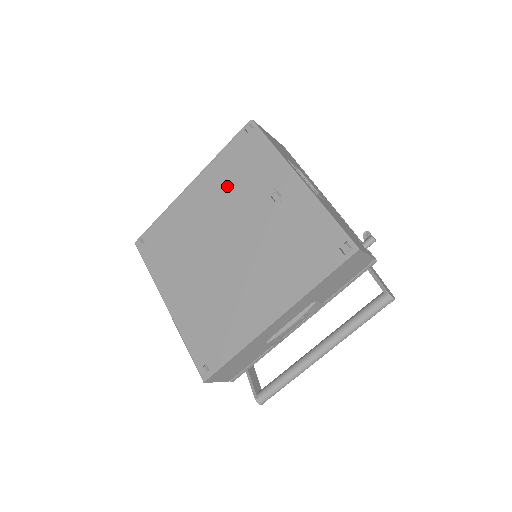
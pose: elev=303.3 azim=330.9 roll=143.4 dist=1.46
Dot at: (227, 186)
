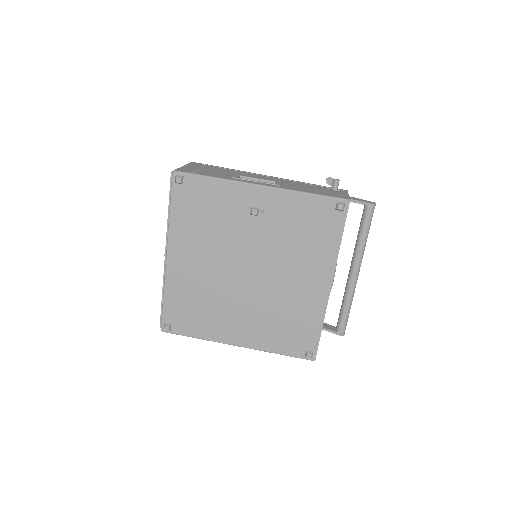
Dot at: (203, 234)
